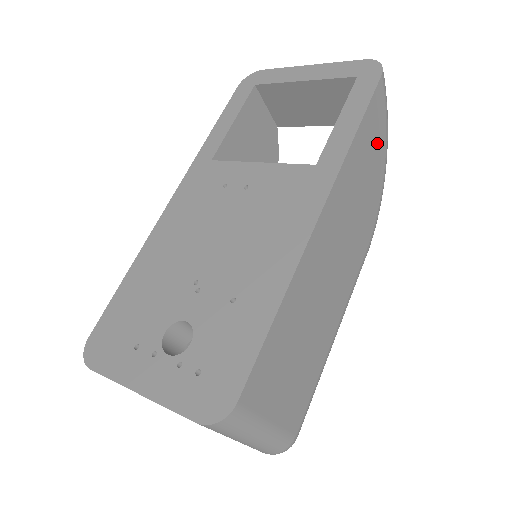
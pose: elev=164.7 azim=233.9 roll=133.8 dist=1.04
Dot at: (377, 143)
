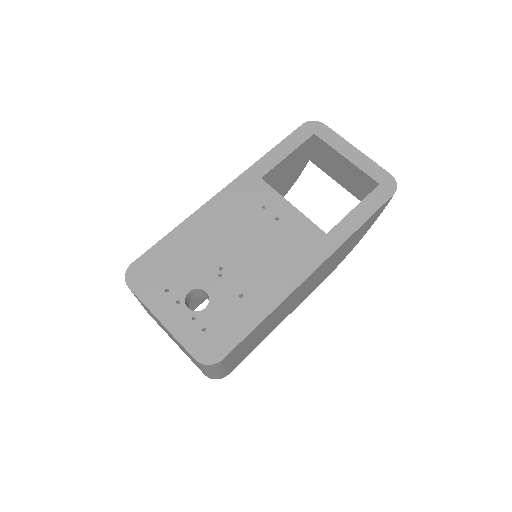
Dot at: (365, 229)
